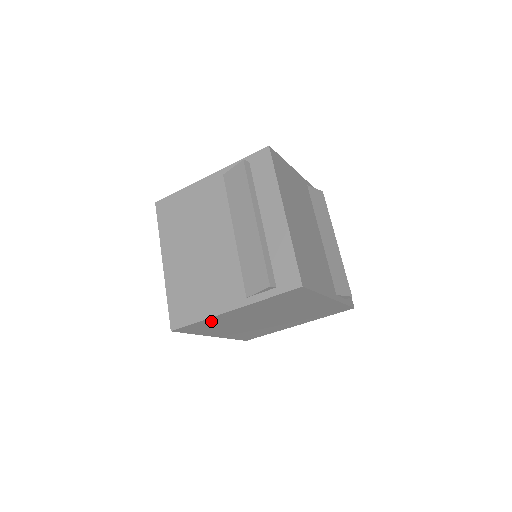
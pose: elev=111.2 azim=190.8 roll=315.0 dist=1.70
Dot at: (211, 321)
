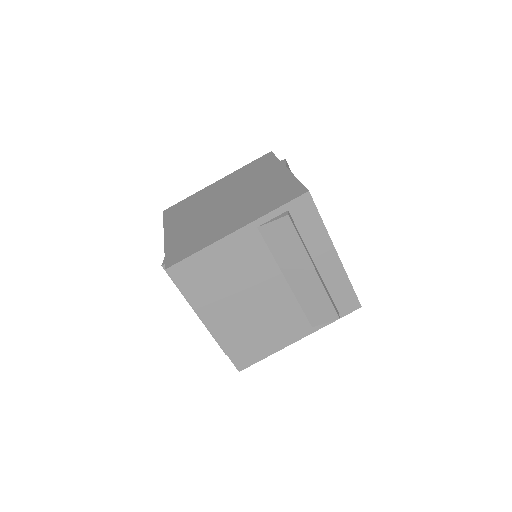
Dot at: occluded
